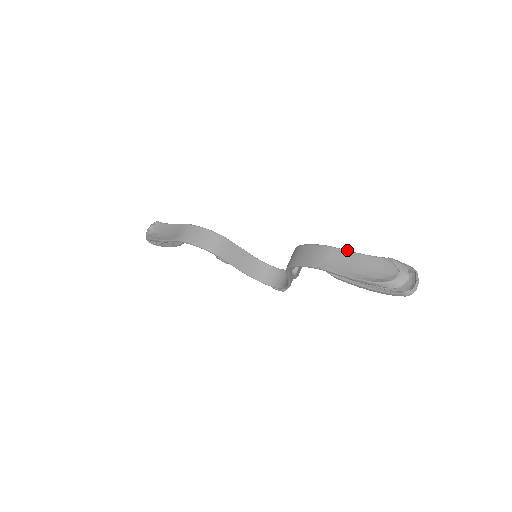
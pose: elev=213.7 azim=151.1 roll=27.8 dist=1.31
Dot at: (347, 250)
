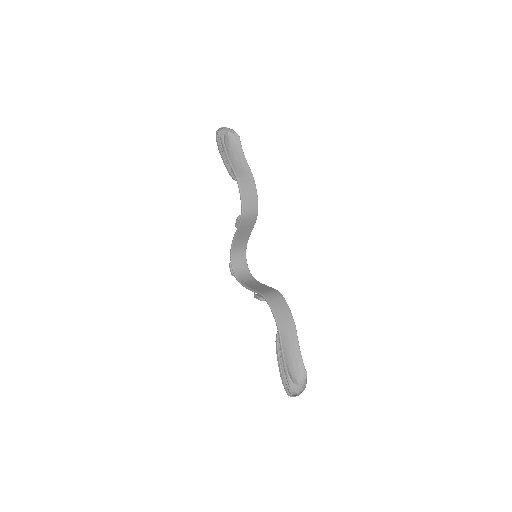
Dot at: occluded
